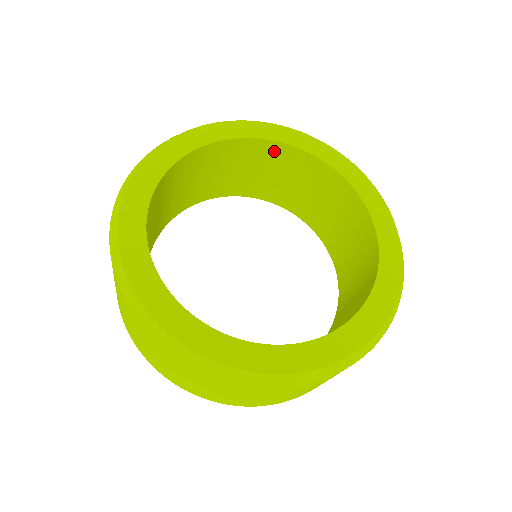
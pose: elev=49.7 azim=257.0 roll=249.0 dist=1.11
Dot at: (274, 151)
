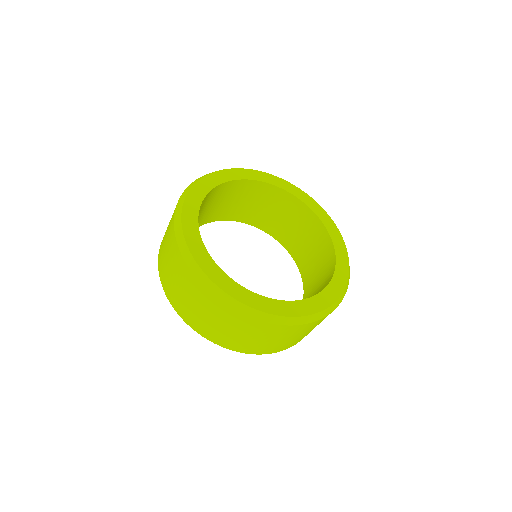
Dot at: (280, 196)
